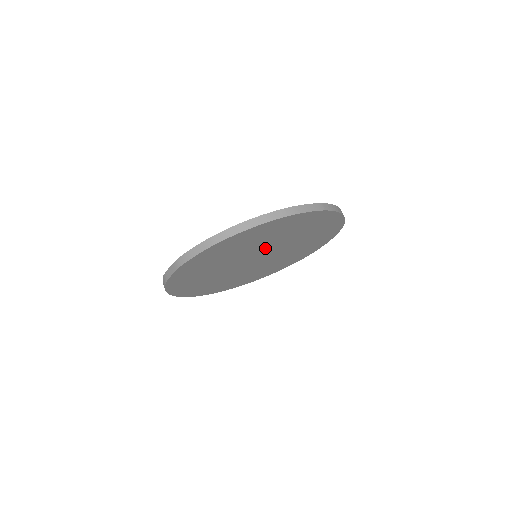
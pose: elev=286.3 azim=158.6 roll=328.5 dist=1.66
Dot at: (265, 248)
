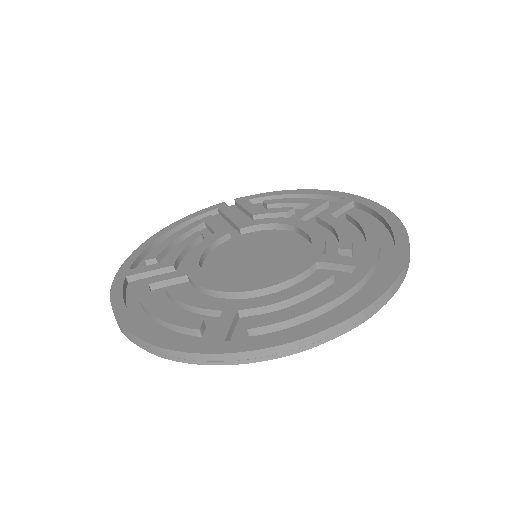
Dot at: occluded
